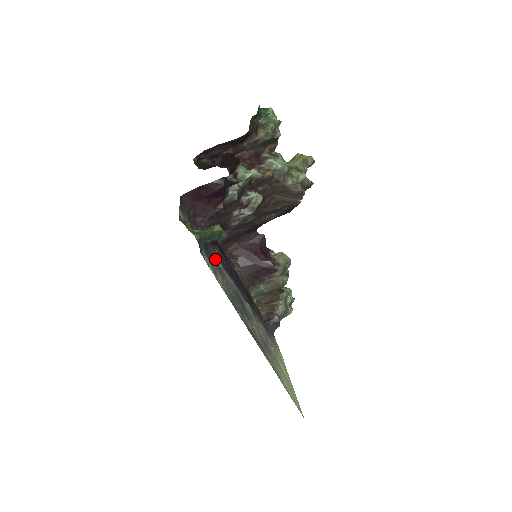
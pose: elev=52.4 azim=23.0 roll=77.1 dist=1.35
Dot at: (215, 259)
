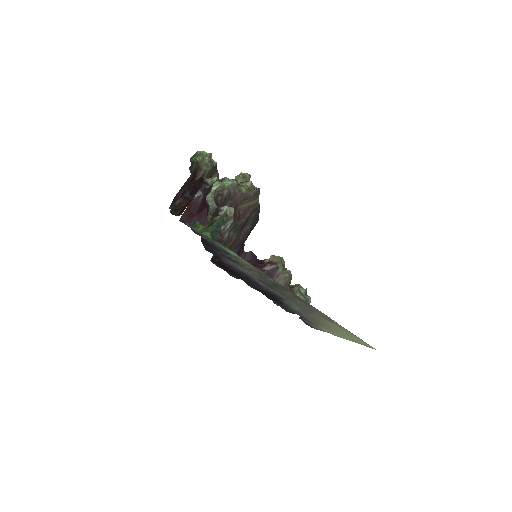
Dot at: (229, 261)
